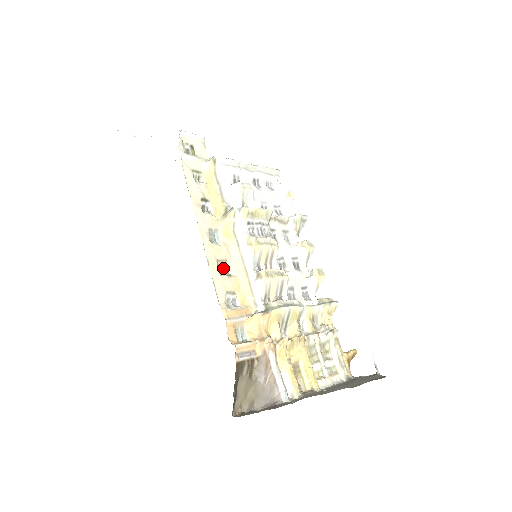
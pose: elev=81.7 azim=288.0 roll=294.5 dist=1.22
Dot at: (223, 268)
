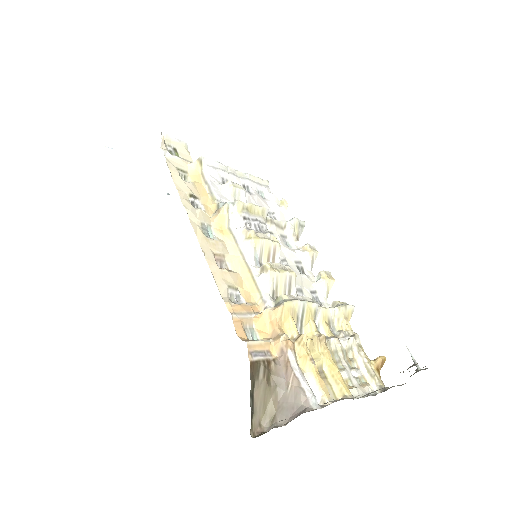
Dot at: (221, 264)
